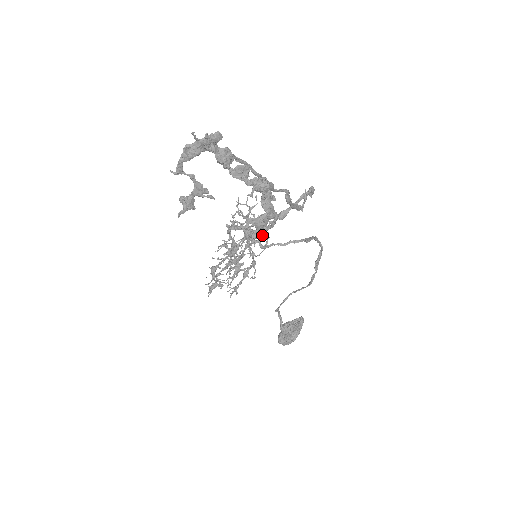
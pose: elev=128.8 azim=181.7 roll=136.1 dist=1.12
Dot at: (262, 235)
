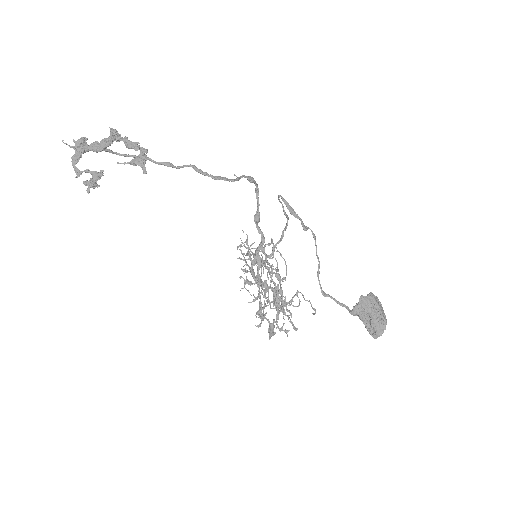
Dot at: (262, 248)
